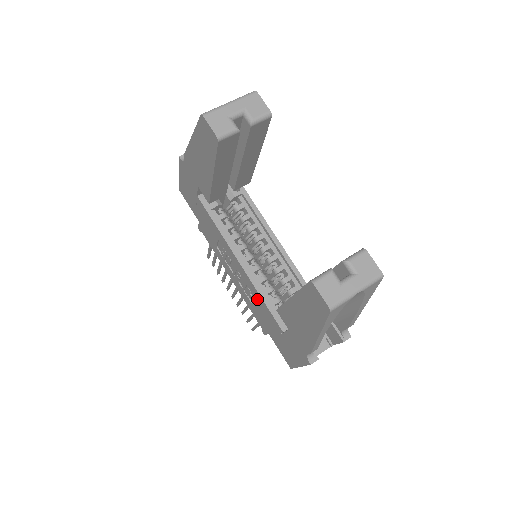
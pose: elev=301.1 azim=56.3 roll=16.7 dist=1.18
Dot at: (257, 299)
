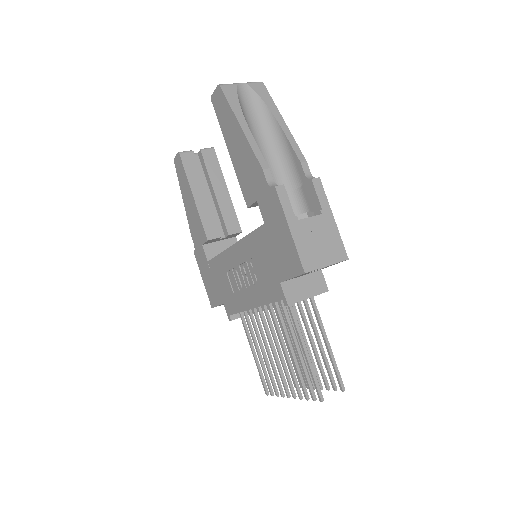
Dot at: (251, 252)
